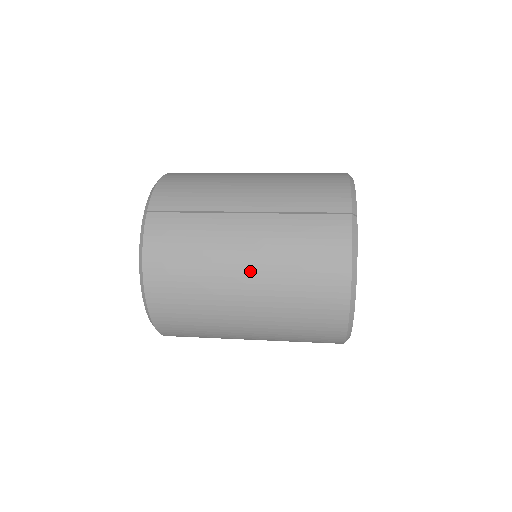
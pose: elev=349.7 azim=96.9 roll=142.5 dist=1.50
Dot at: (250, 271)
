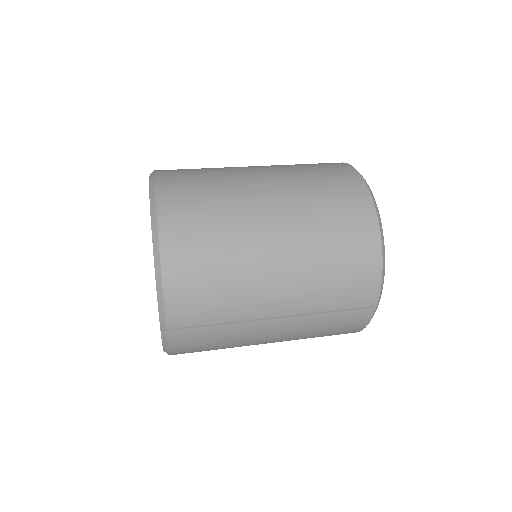
Dot at: (273, 342)
